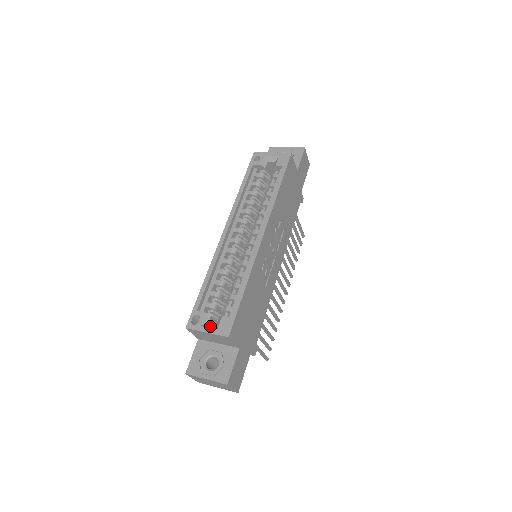
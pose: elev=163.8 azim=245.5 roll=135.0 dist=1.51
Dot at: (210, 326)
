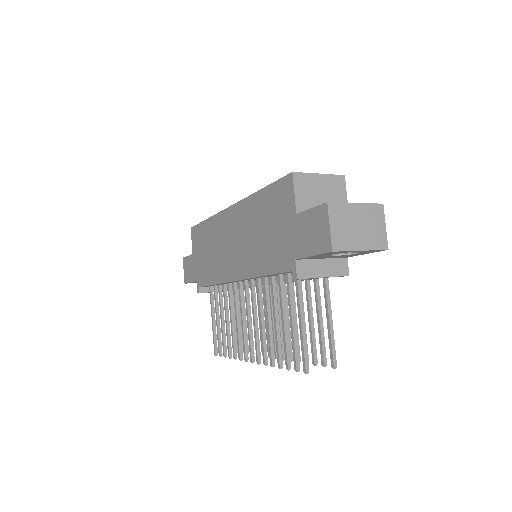
Dot at: occluded
